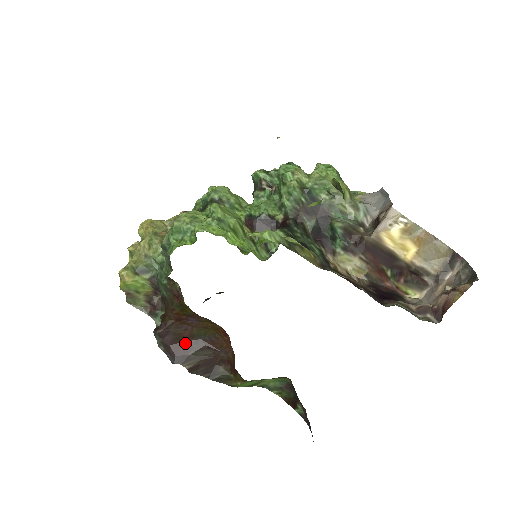
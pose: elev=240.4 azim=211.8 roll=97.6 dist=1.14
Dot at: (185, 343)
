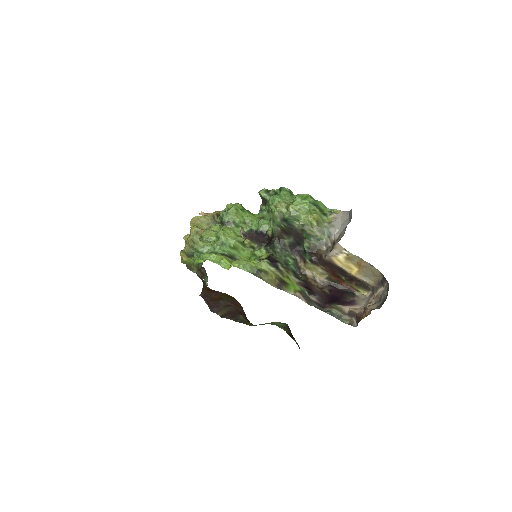
Dot at: (217, 302)
